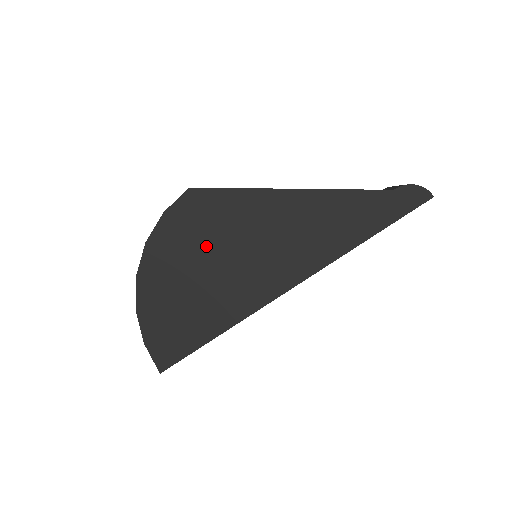
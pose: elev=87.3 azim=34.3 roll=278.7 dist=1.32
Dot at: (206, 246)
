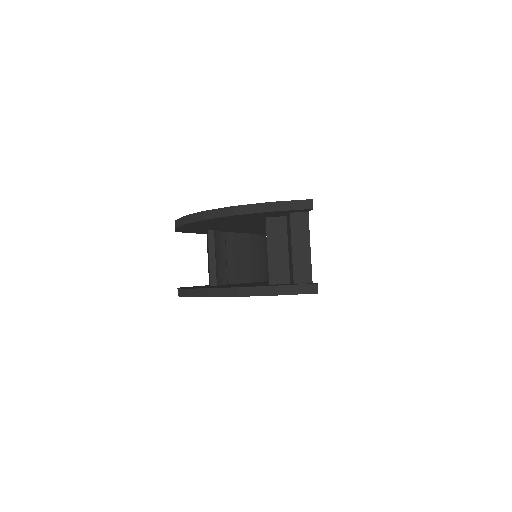
Dot at: occluded
